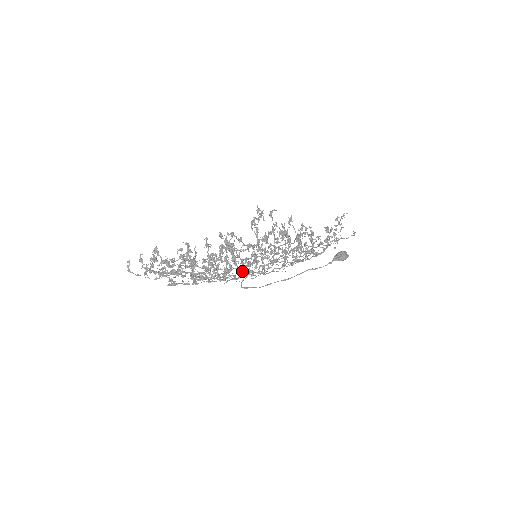
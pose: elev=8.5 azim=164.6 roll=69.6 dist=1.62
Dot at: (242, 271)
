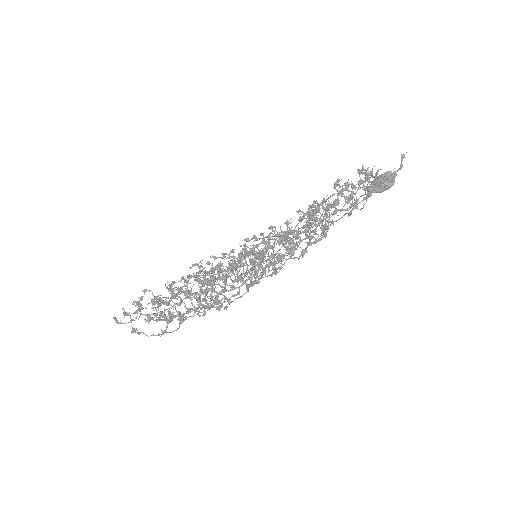
Dot at: (248, 241)
